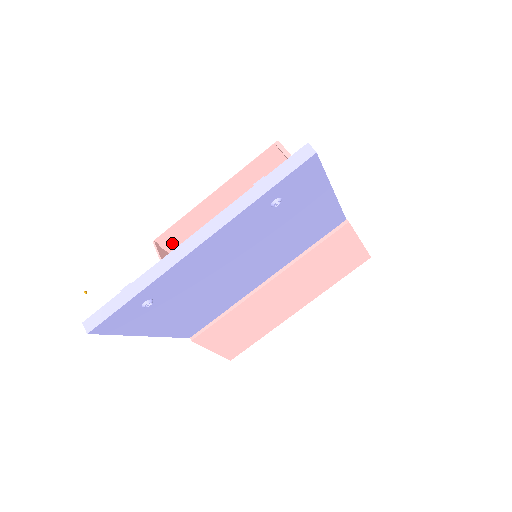
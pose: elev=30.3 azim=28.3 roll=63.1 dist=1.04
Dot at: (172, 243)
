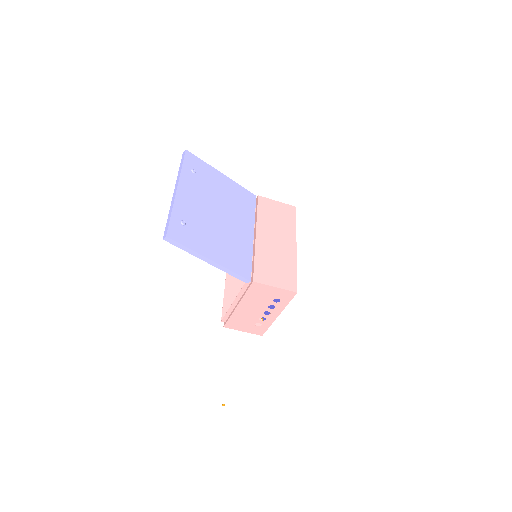
Dot at: occluded
